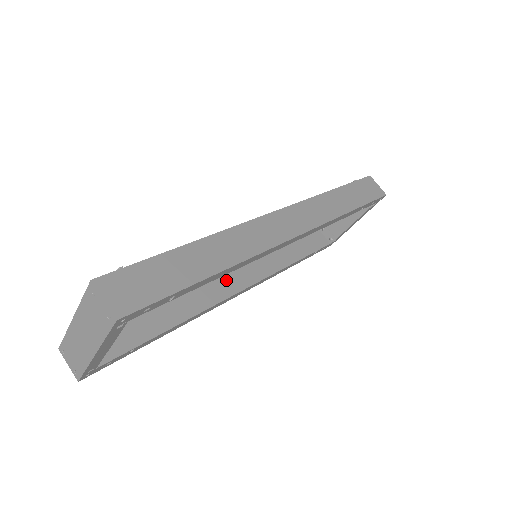
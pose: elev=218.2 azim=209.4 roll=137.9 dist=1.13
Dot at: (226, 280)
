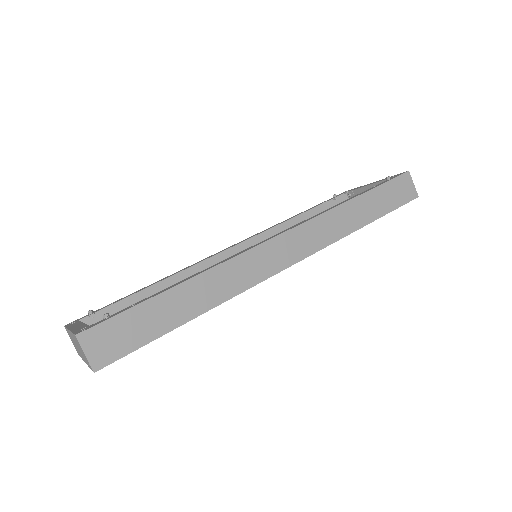
Dot at: occluded
